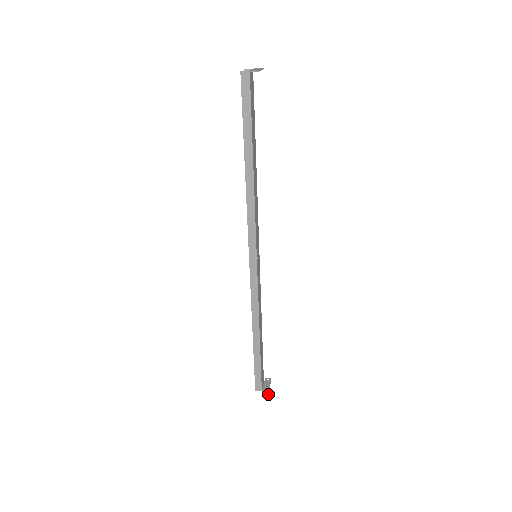
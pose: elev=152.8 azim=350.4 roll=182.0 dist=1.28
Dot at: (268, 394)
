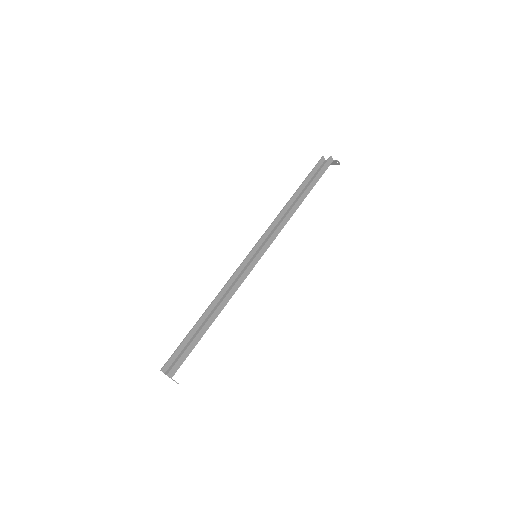
Dot at: (178, 383)
